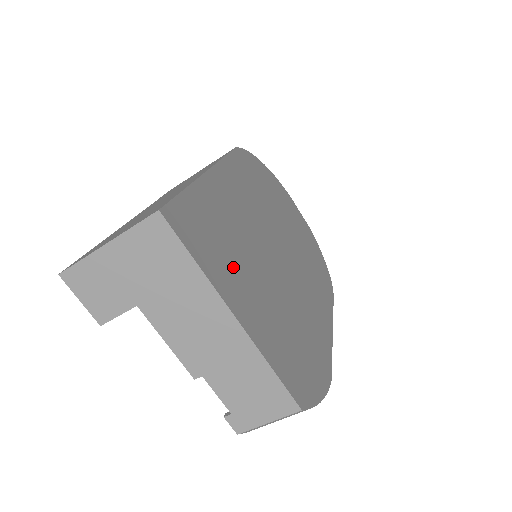
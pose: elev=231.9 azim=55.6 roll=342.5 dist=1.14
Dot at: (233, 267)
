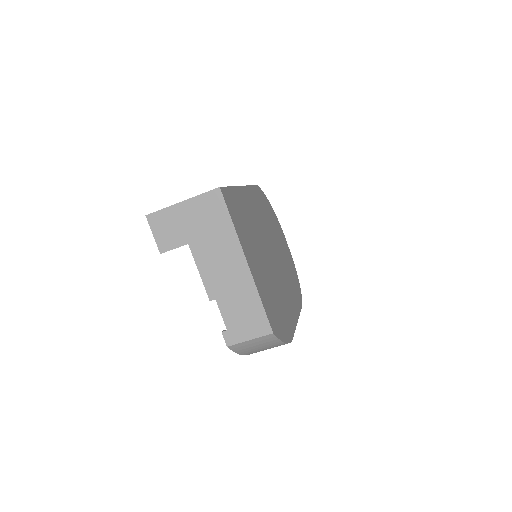
Dot at: (248, 239)
